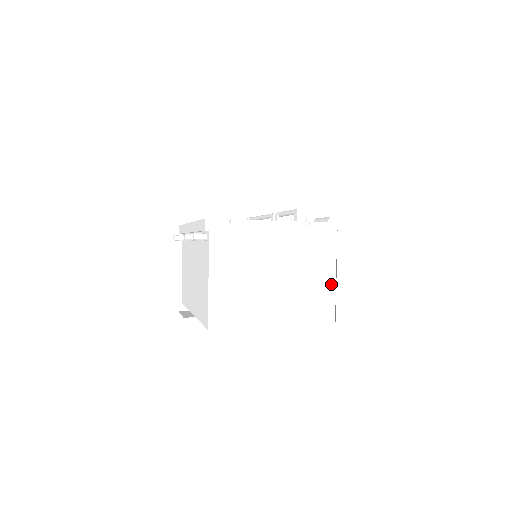
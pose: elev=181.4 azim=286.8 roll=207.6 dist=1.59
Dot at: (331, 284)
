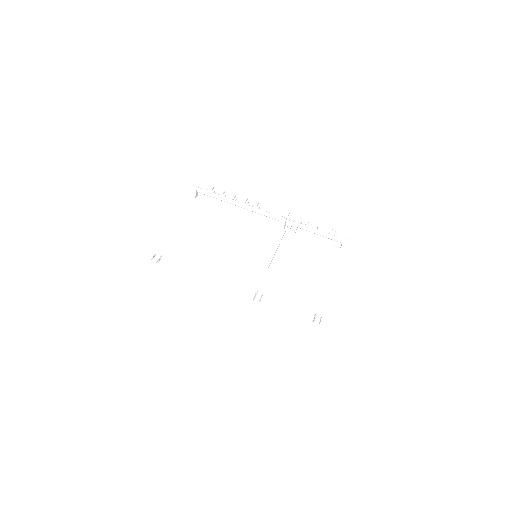
Dot at: occluded
